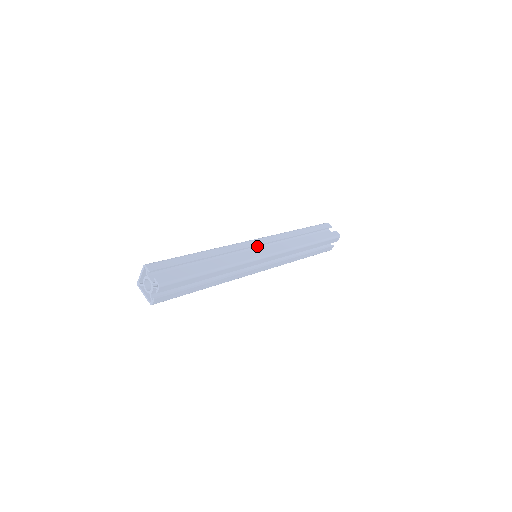
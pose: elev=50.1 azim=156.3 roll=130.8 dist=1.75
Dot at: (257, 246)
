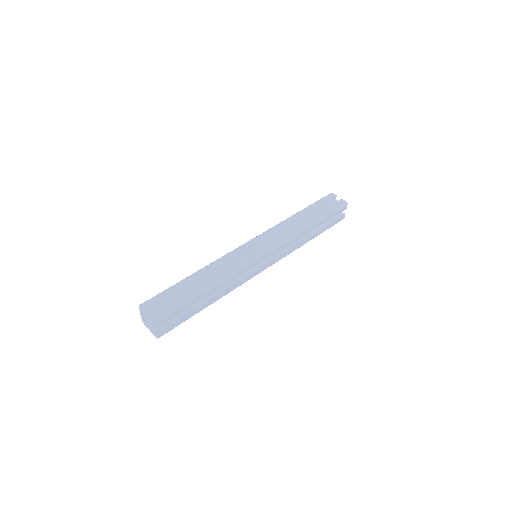
Dot at: (254, 246)
